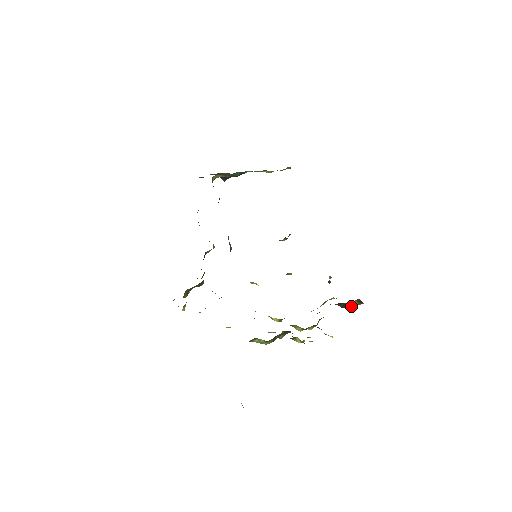
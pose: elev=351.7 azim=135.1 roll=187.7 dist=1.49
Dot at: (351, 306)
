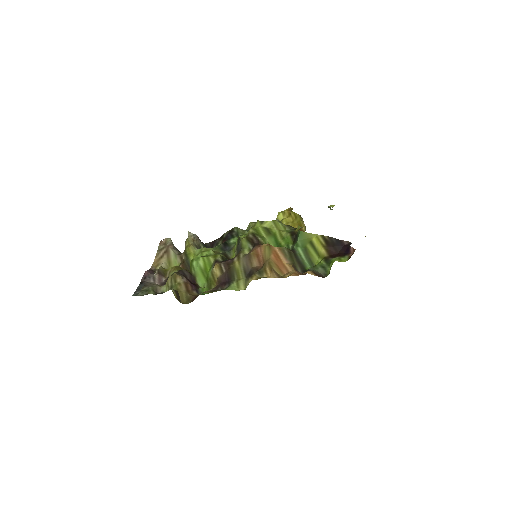
Dot at: occluded
